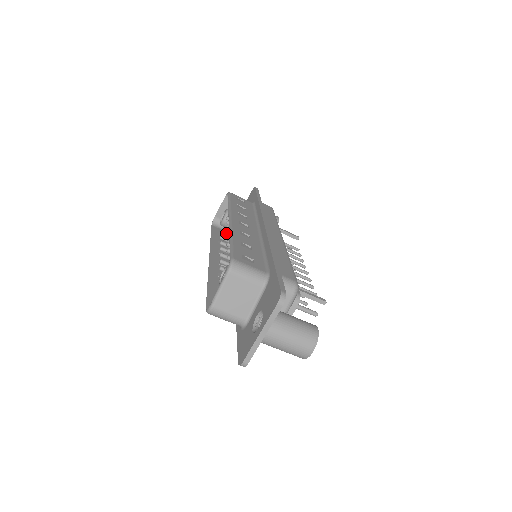
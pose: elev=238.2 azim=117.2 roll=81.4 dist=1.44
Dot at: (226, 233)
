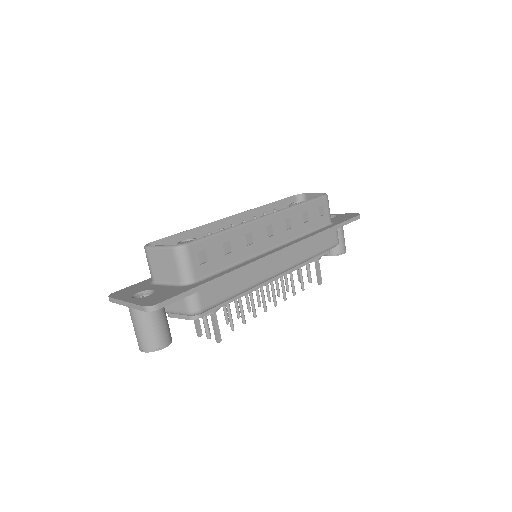
Dot at: occluded
